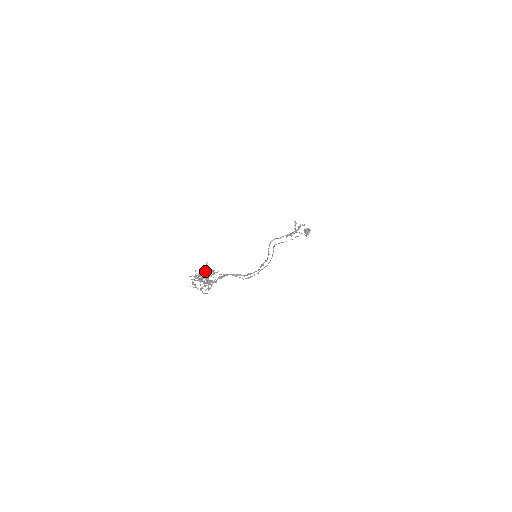
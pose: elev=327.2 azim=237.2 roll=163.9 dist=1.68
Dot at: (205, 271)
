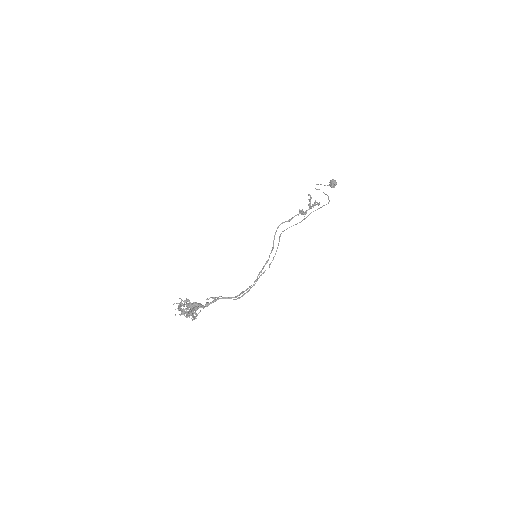
Dot at: (188, 305)
